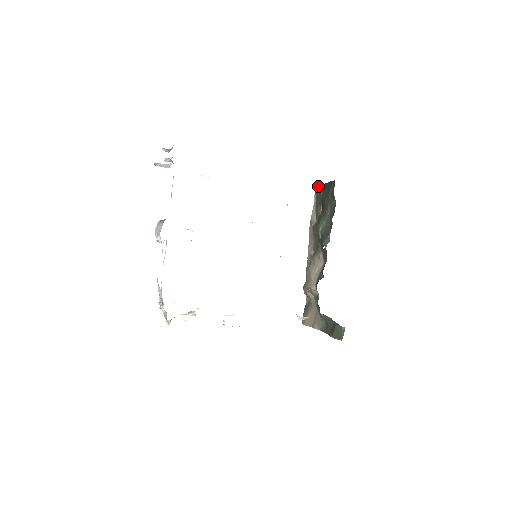
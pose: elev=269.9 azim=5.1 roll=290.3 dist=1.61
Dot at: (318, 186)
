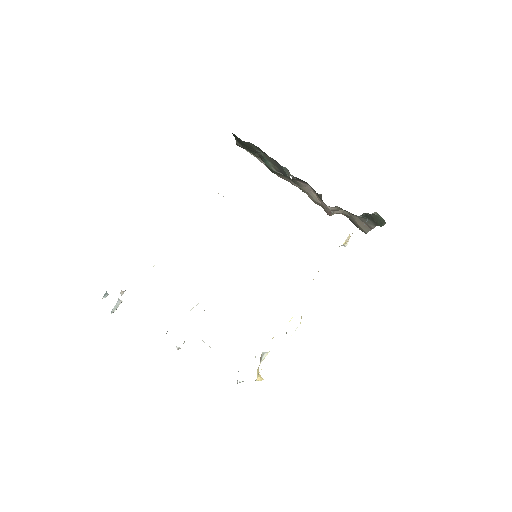
Dot at: (237, 144)
